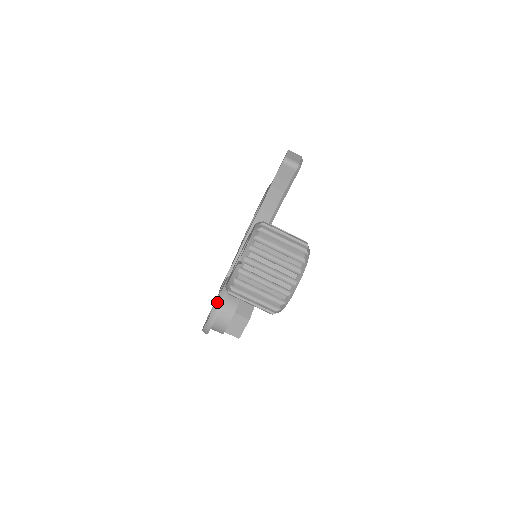
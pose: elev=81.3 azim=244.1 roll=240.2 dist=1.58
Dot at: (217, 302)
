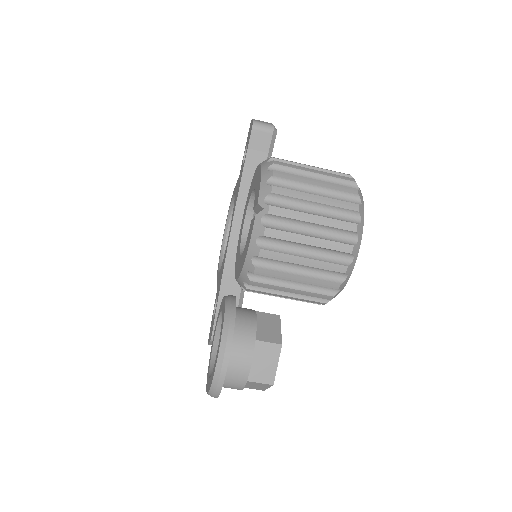
Dot at: (223, 328)
